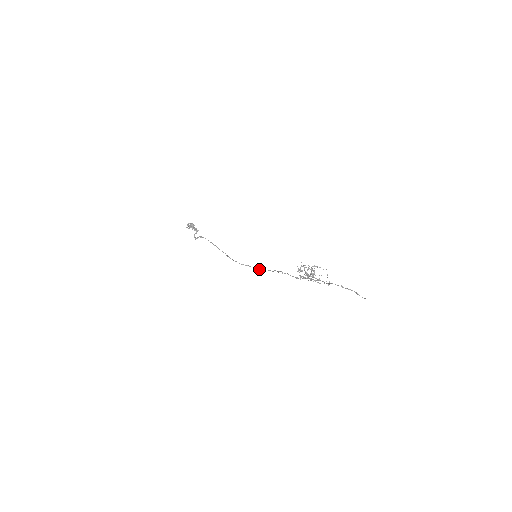
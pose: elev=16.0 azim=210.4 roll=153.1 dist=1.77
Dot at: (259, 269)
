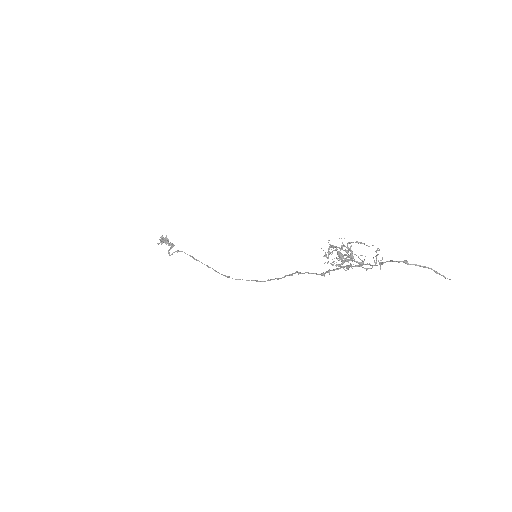
Dot at: (262, 281)
